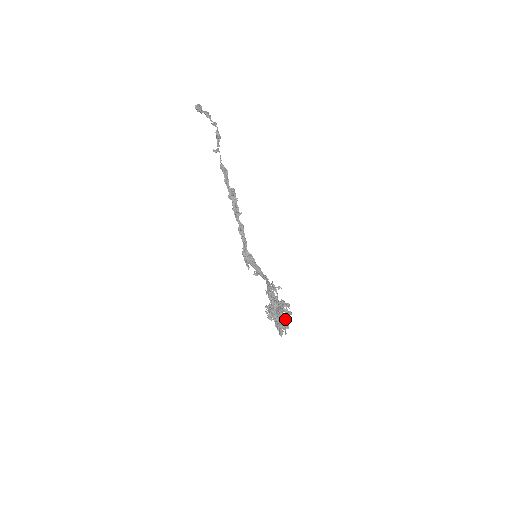
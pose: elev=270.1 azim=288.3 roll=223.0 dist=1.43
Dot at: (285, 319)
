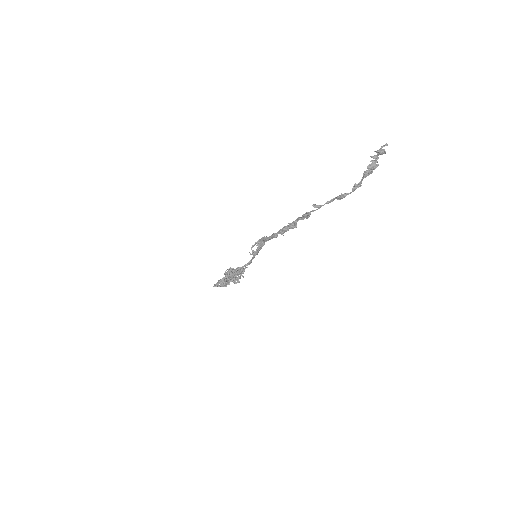
Dot at: occluded
